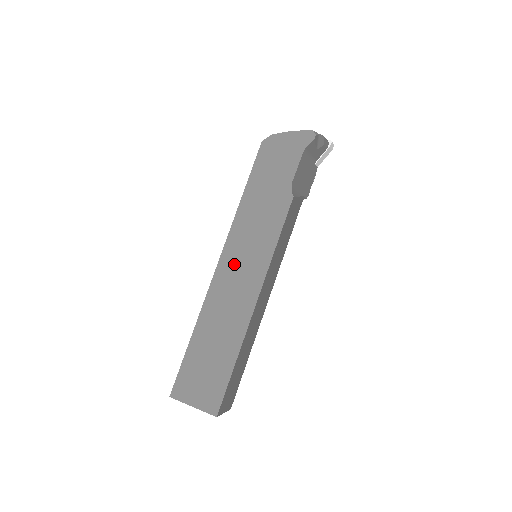
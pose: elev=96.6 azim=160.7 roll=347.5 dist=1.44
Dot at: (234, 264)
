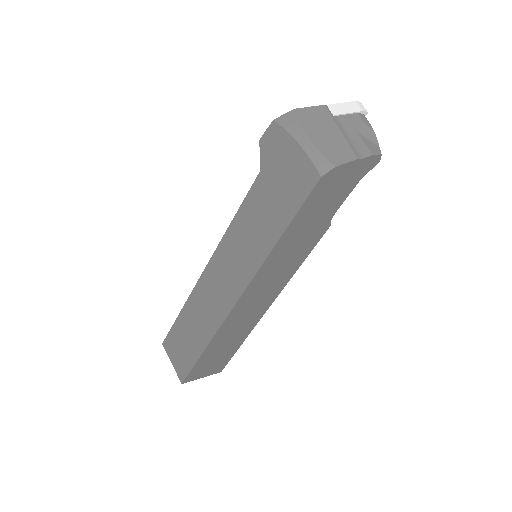
Dot at: (255, 295)
